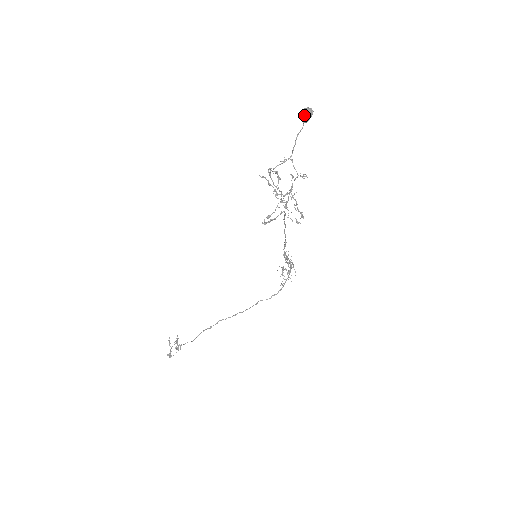
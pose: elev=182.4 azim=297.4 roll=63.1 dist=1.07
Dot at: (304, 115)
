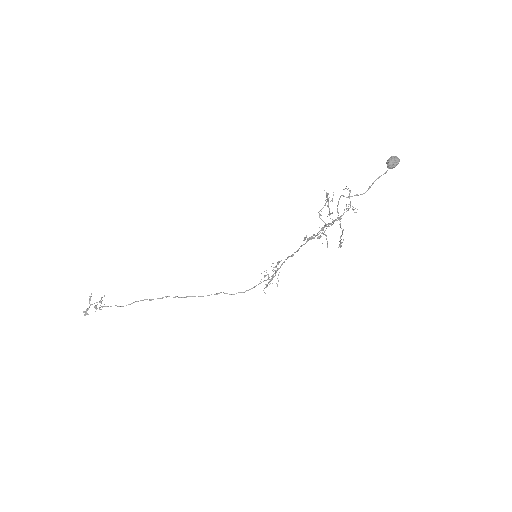
Dot at: (393, 162)
